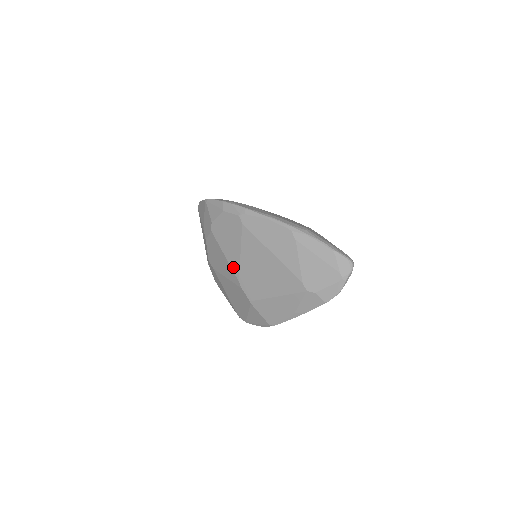
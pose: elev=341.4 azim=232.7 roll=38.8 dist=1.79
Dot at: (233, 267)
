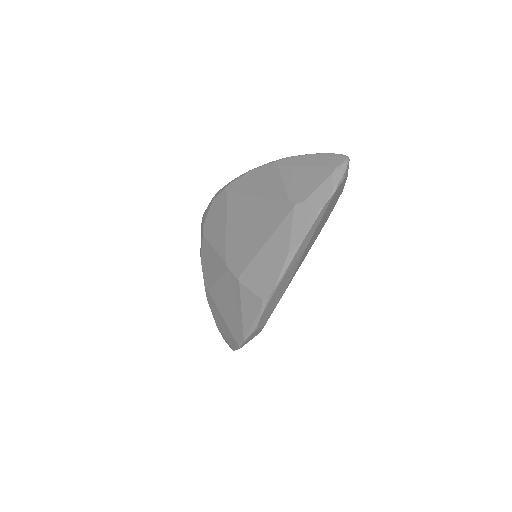
Dot at: (220, 252)
